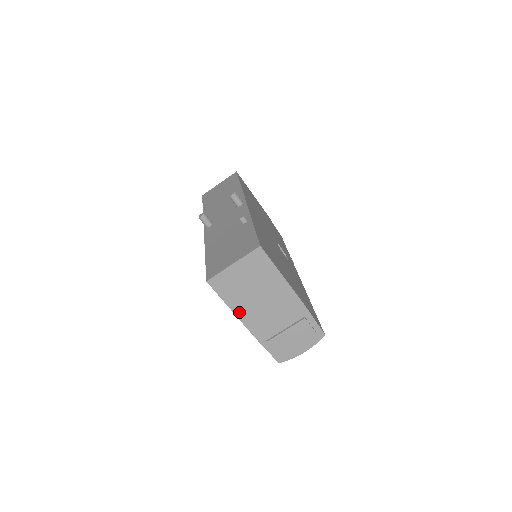
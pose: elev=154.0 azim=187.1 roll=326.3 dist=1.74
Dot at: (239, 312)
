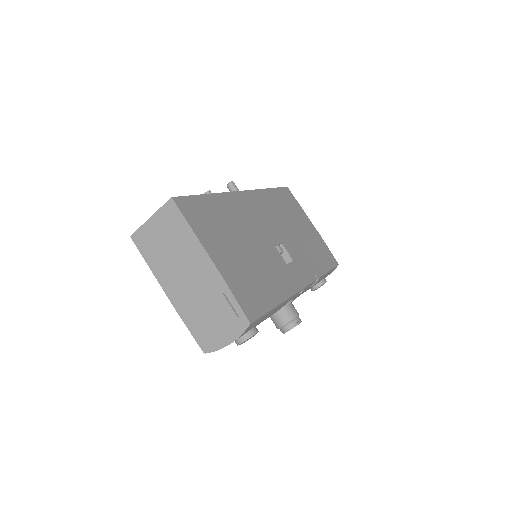
Dot at: (160, 277)
